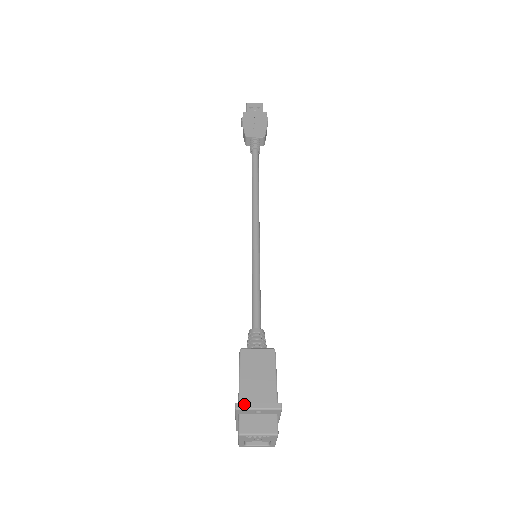
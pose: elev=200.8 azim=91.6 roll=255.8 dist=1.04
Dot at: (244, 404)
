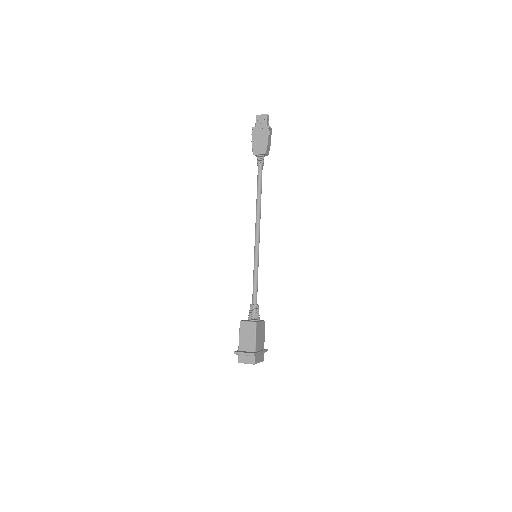
Dot at: (237, 352)
